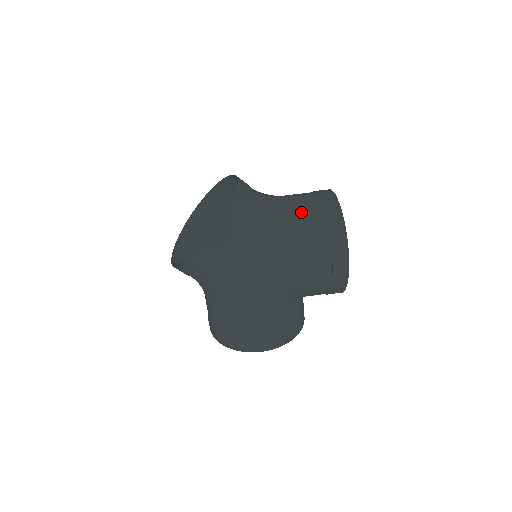
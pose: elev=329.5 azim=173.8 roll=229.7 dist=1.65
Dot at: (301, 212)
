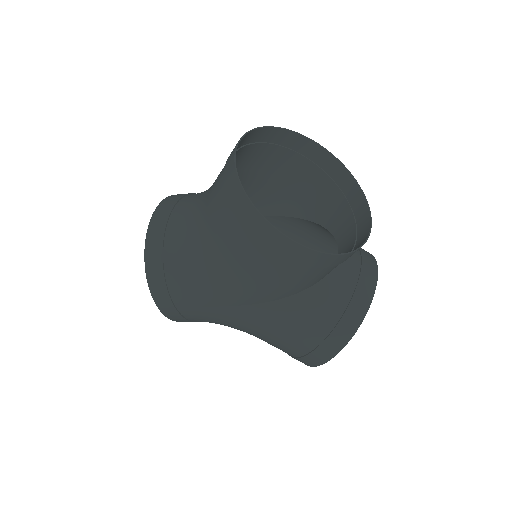
Dot at: (211, 203)
